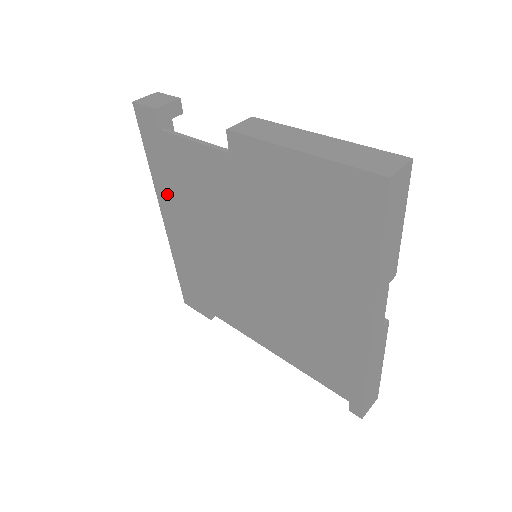
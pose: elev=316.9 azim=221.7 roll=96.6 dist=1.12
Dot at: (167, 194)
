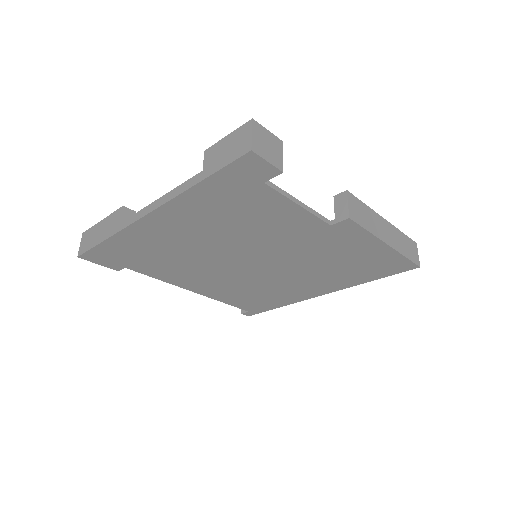
Dot at: (192, 209)
